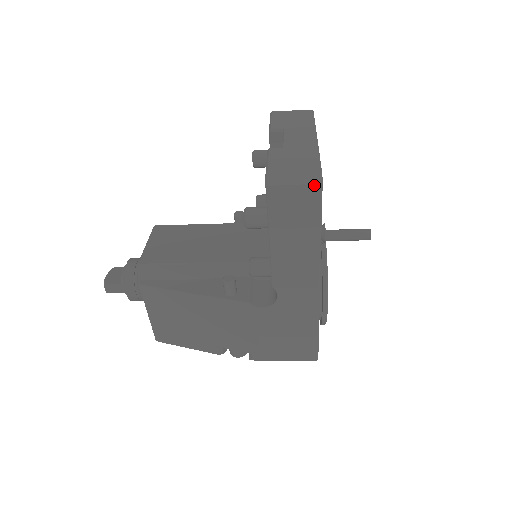
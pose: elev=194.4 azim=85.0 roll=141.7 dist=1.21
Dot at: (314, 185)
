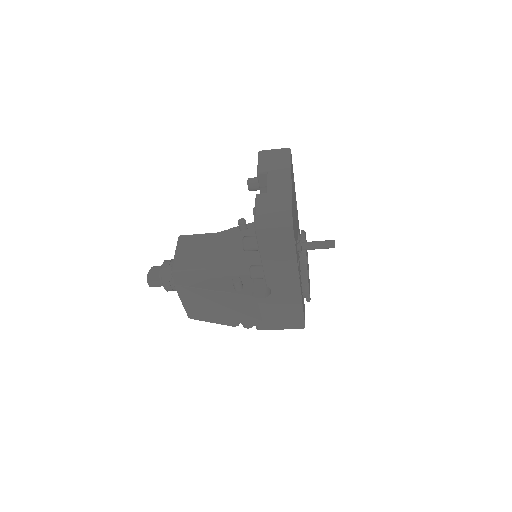
Dot at: (287, 227)
